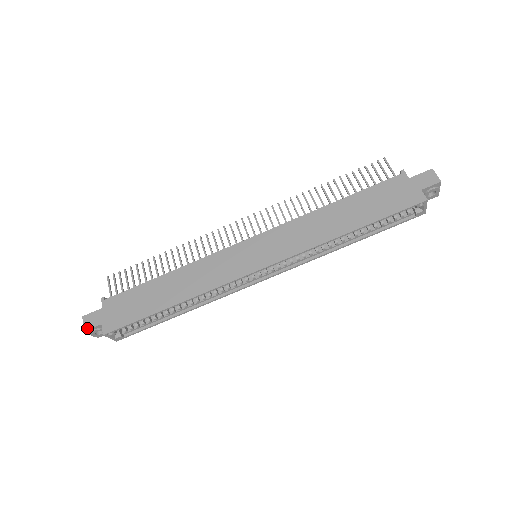
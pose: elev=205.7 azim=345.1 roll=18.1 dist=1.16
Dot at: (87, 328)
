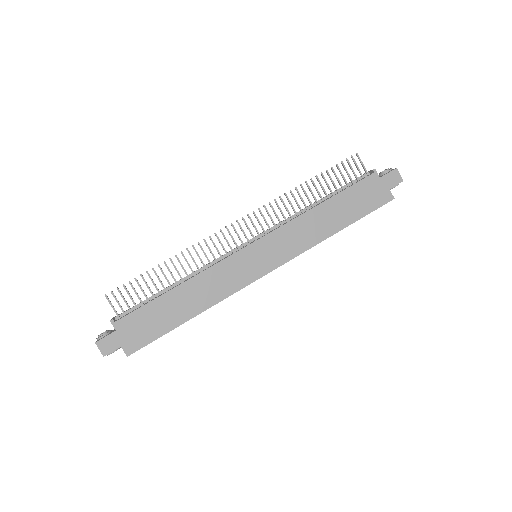
Dot at: (106, 353)
